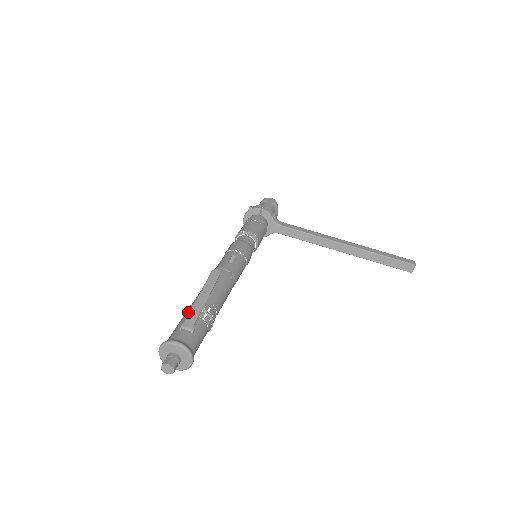
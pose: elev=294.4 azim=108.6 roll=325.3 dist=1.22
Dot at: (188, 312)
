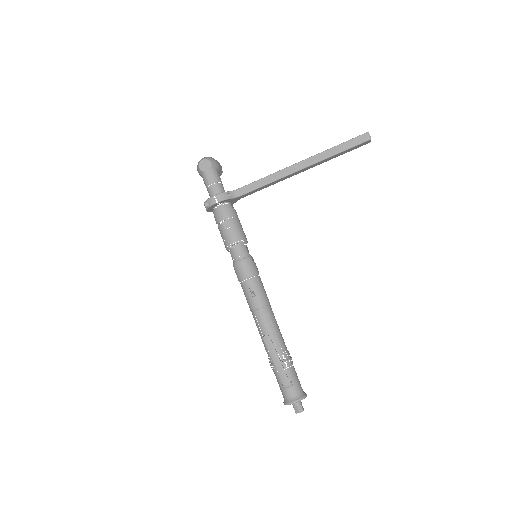
Dot at: (275, 370)
